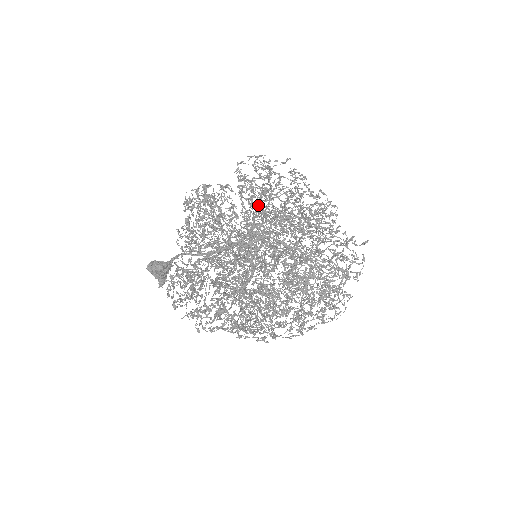
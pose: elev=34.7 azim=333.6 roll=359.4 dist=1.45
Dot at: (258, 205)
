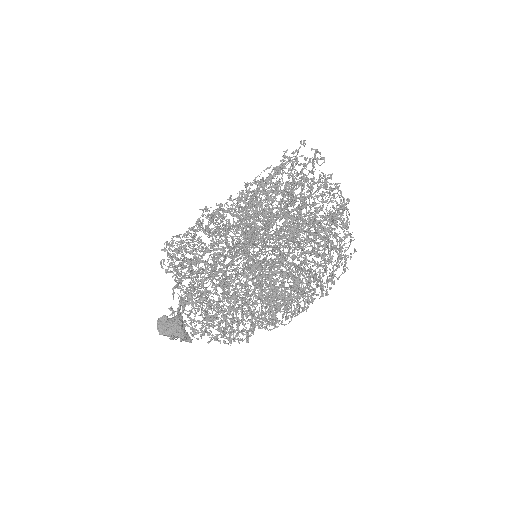
Dot at: occluded
